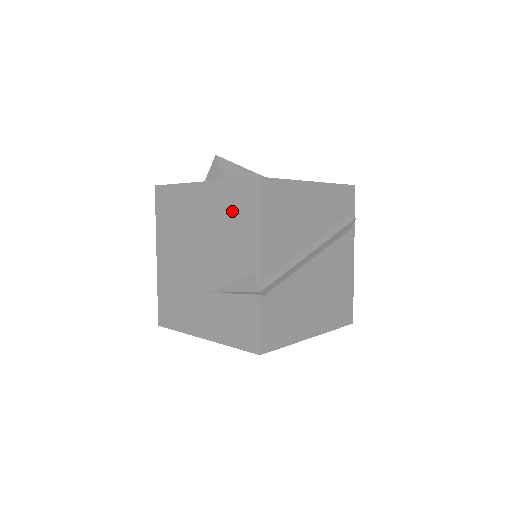
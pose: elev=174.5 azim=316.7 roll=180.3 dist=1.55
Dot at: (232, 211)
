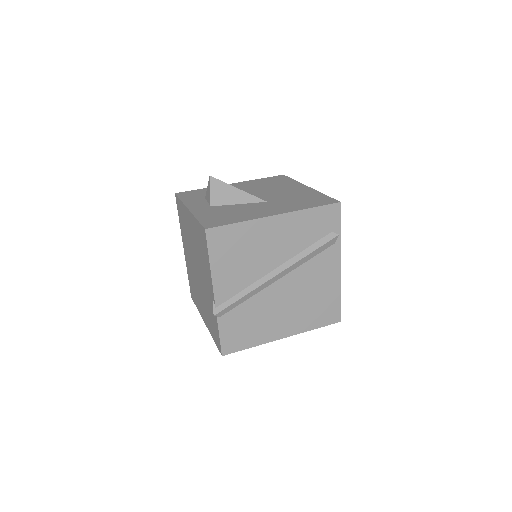
Dot at: (200, 244)
